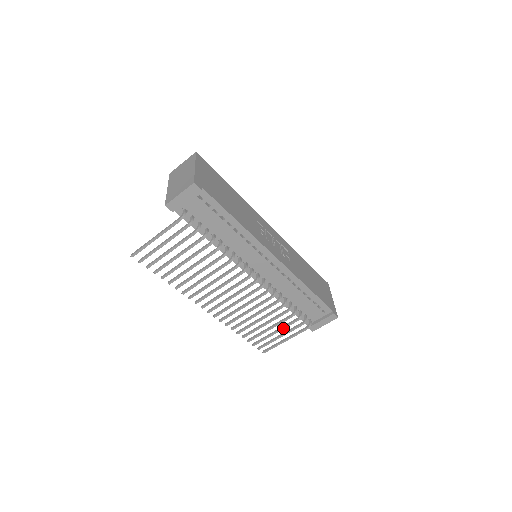
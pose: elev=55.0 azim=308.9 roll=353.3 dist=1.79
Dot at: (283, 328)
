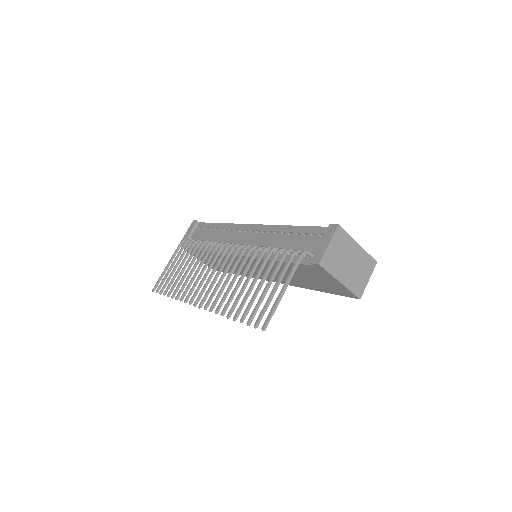
Dot at: (273, 275)
